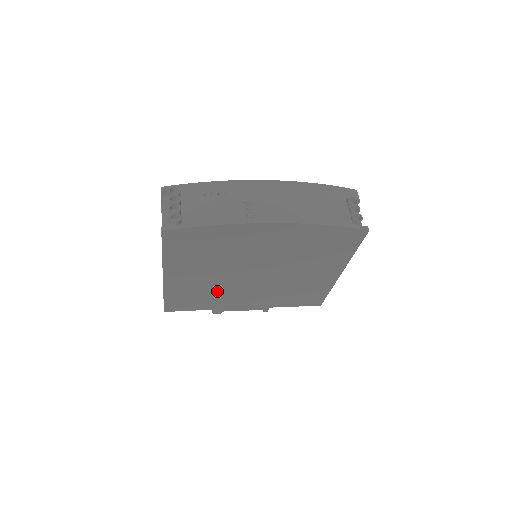
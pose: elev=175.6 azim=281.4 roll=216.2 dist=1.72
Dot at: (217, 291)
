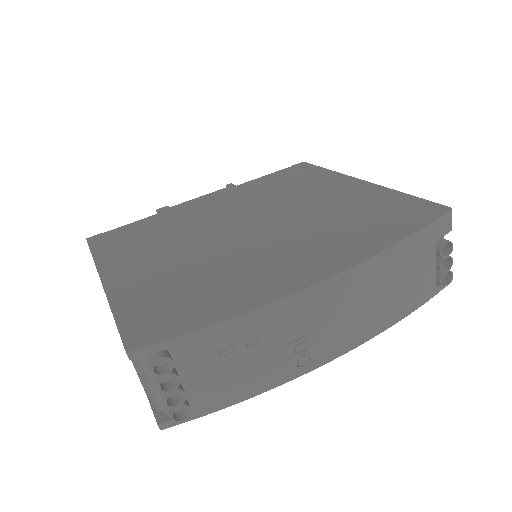
Dot at: occluded
